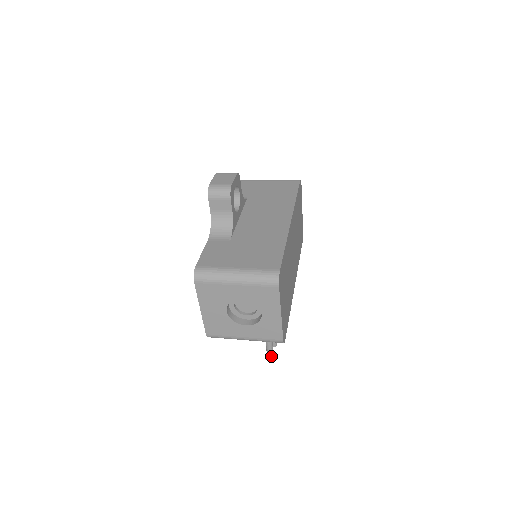
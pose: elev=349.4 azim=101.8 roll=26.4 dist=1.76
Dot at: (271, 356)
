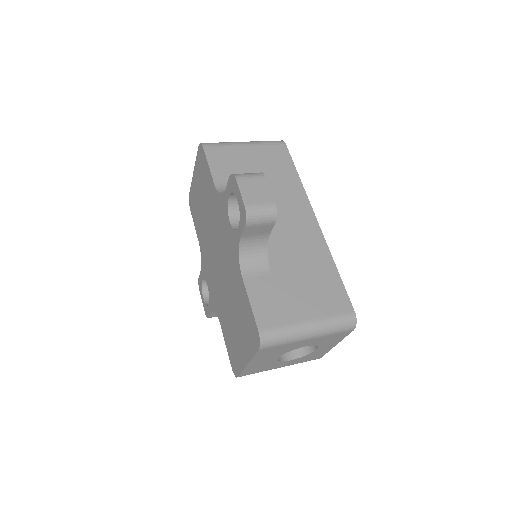
Dot at: occluded
